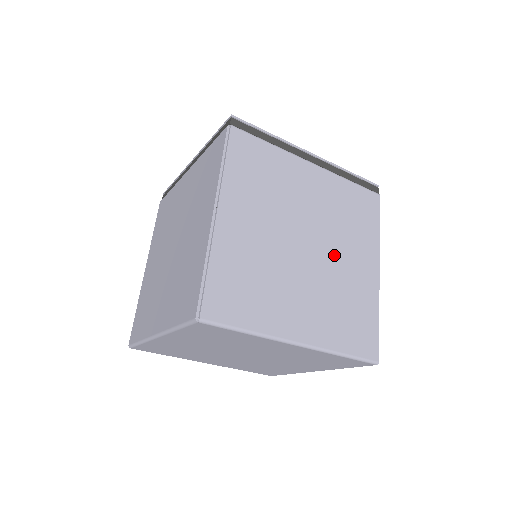
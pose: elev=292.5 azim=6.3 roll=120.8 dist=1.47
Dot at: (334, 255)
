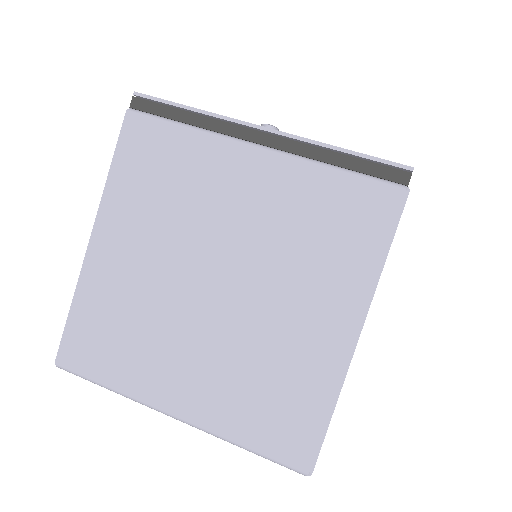
Dot at: occluded
